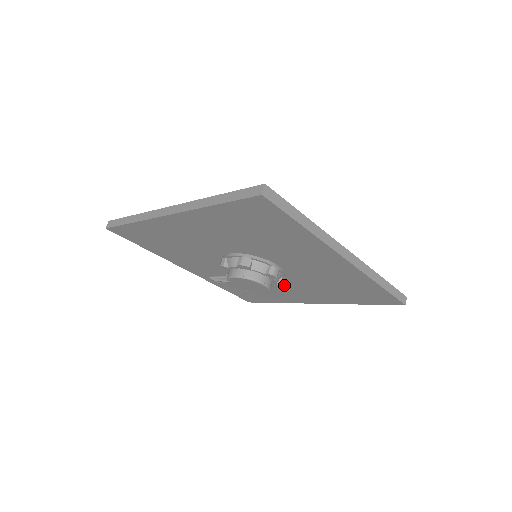
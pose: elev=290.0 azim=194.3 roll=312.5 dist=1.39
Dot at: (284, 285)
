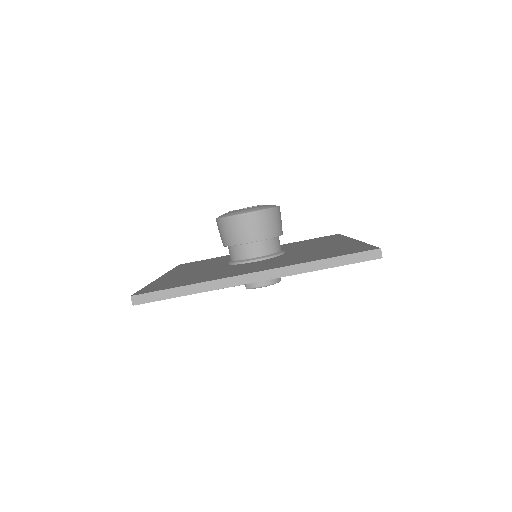
Dot at: occluded
